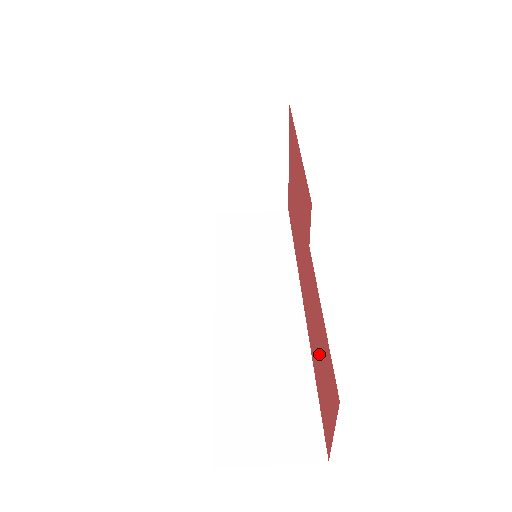
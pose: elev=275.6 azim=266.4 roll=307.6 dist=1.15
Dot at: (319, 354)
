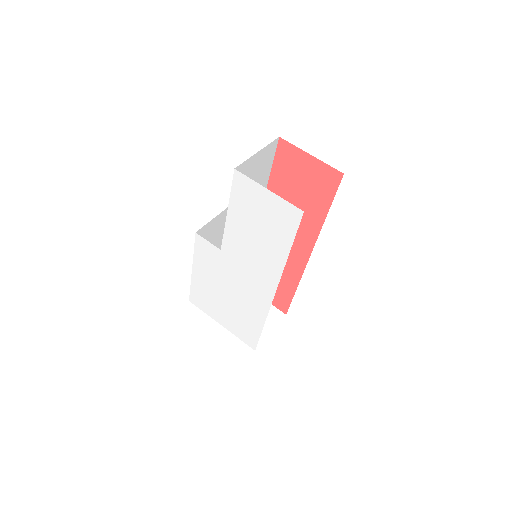
Dot at: (298, 195)
